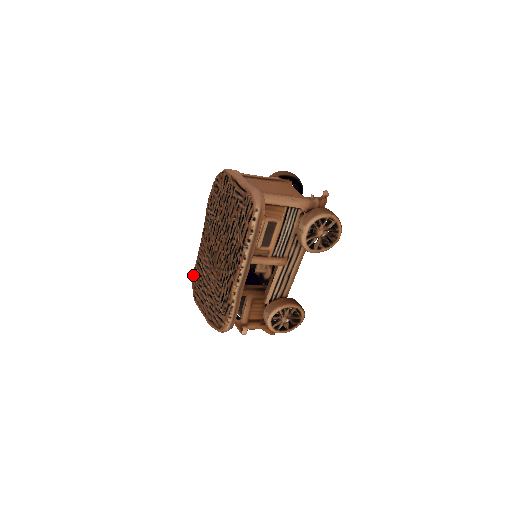
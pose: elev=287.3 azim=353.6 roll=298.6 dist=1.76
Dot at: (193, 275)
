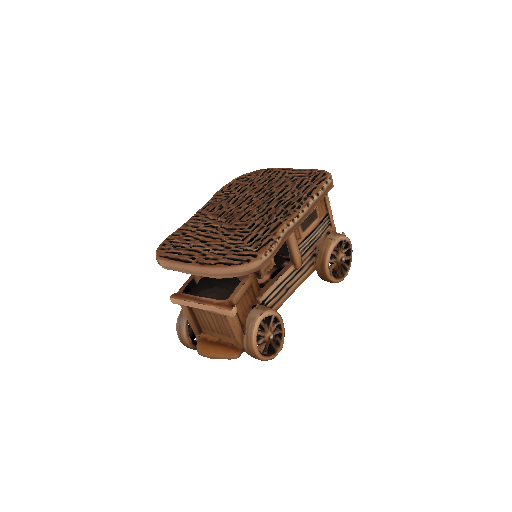
Dot at: (166, 240)
